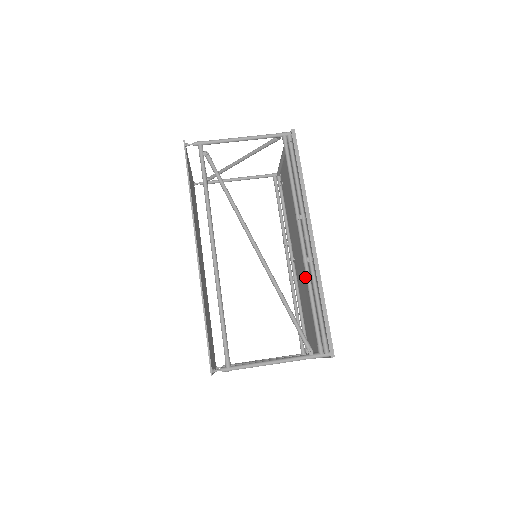
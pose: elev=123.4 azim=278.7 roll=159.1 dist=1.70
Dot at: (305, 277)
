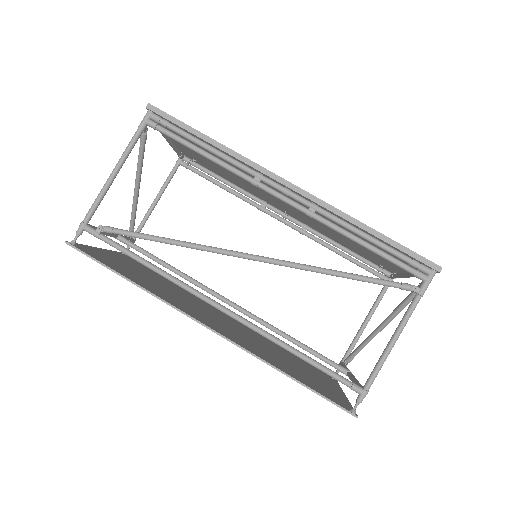
Dot at: occluded
